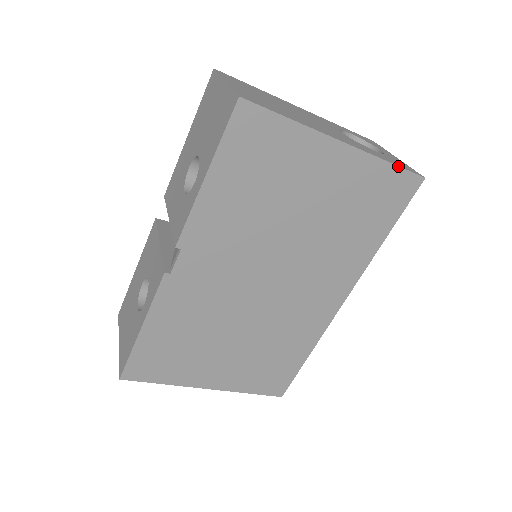
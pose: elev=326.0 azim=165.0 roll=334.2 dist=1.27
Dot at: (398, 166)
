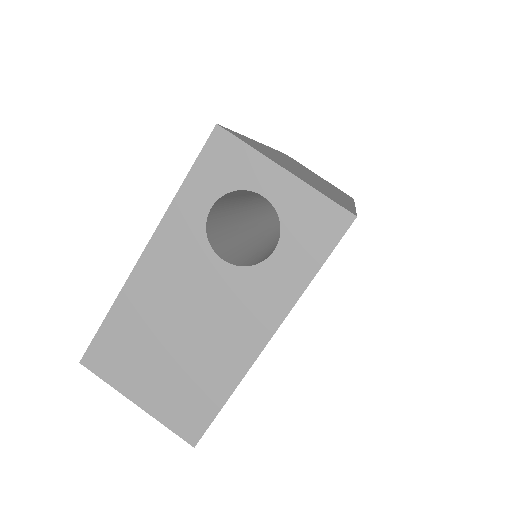
Dot at: occluded
